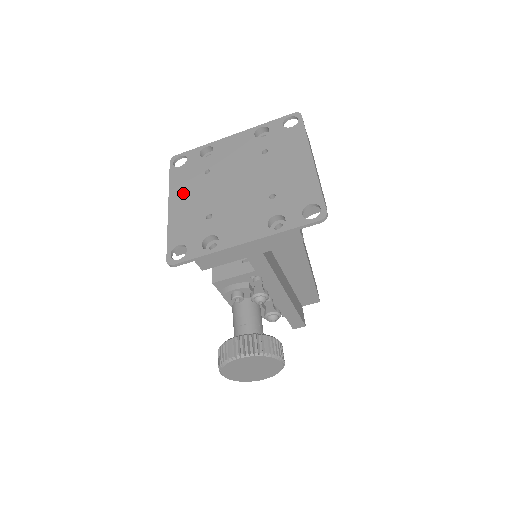
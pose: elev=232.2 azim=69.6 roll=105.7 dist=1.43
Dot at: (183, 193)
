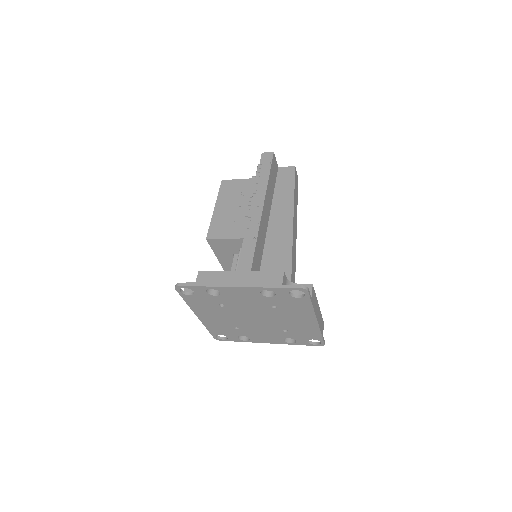
Dot at: (206, 313)
